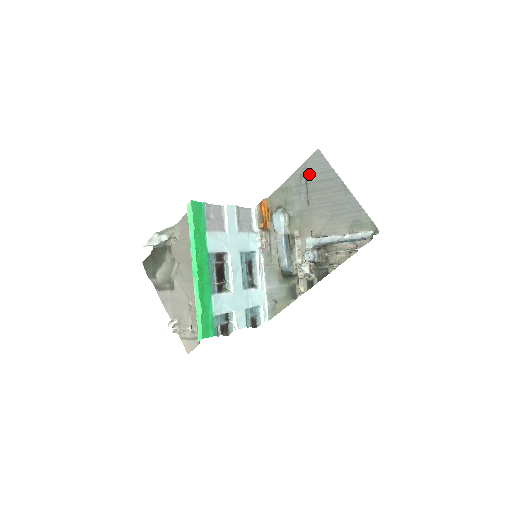
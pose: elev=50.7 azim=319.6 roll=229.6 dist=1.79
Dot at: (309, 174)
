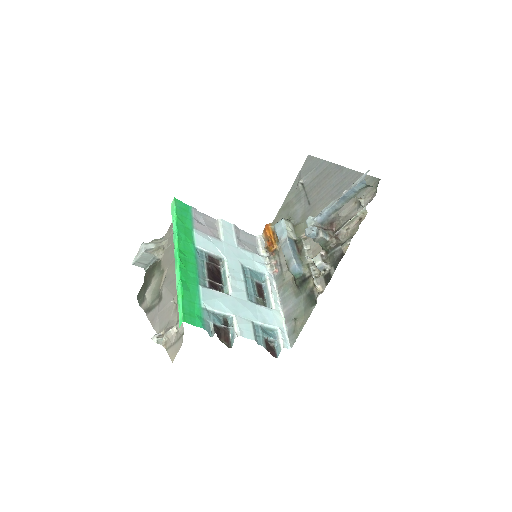
Dot at: (304, 179)
